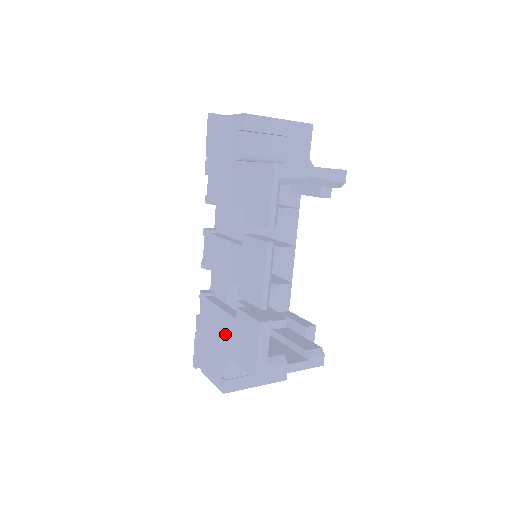
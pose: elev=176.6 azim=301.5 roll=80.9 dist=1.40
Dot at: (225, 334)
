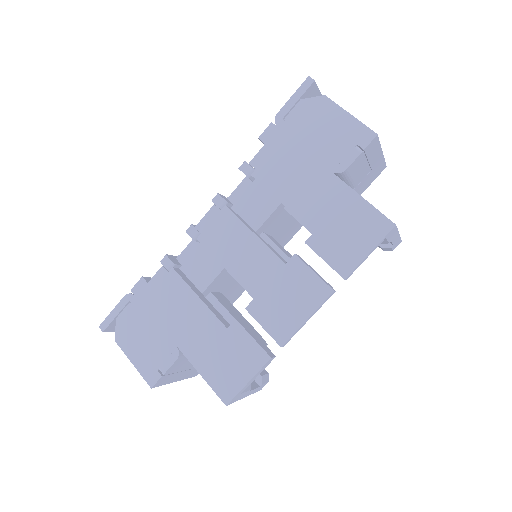
Dot at: (194, 332)
